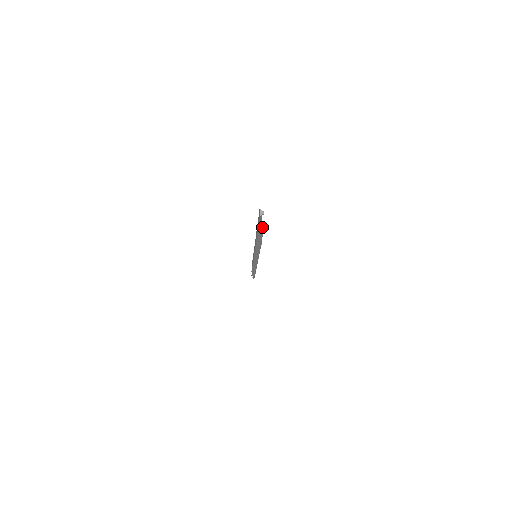
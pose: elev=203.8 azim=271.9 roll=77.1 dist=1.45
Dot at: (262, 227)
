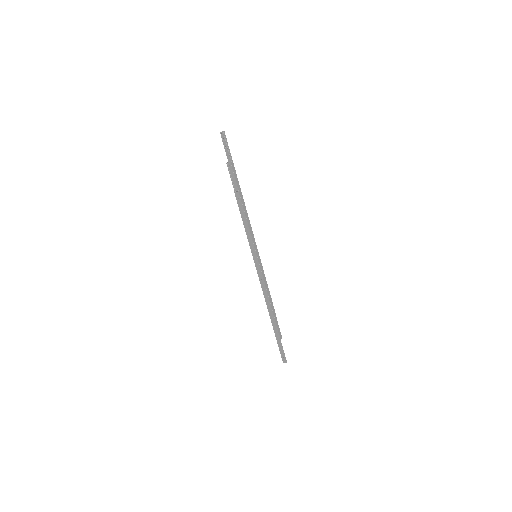
Dot at: (279, 329)
